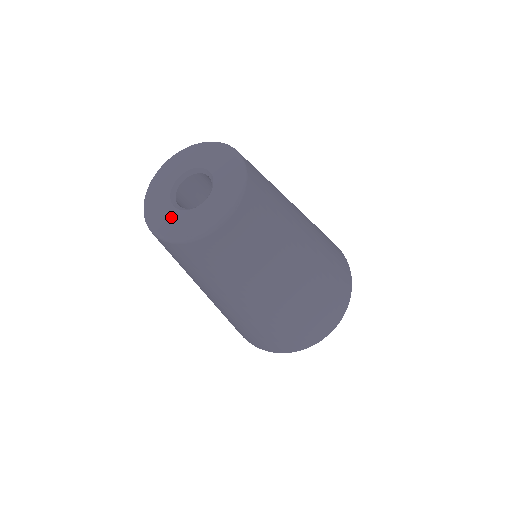
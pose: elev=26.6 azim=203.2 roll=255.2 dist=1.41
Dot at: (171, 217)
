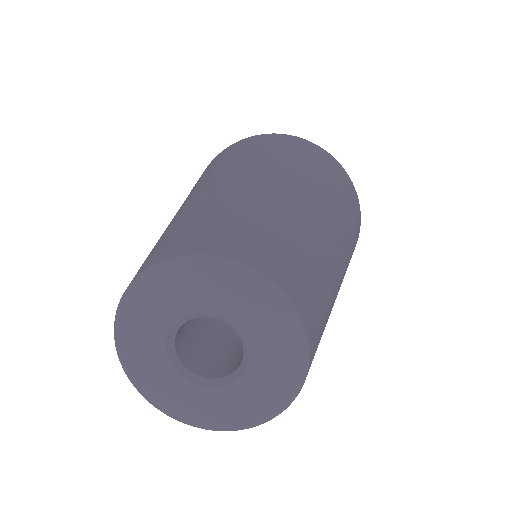
Dot at: (185, 395)
